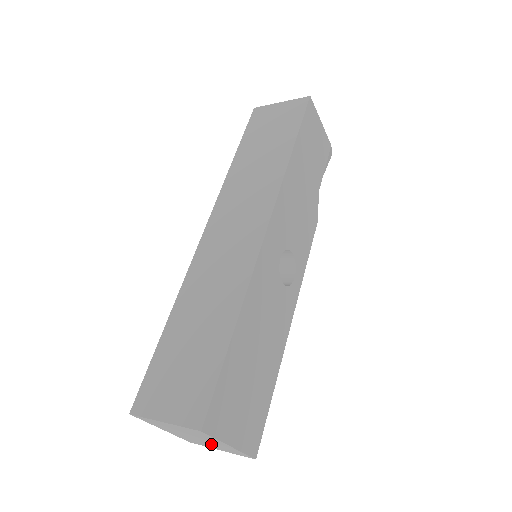
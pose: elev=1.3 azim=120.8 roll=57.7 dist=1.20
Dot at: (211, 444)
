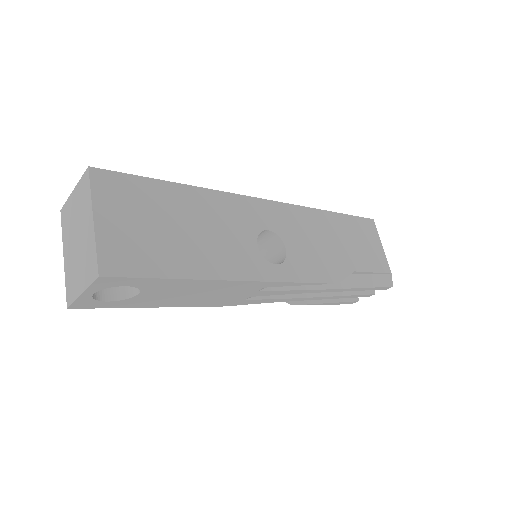
Dot at: (82, 257)
